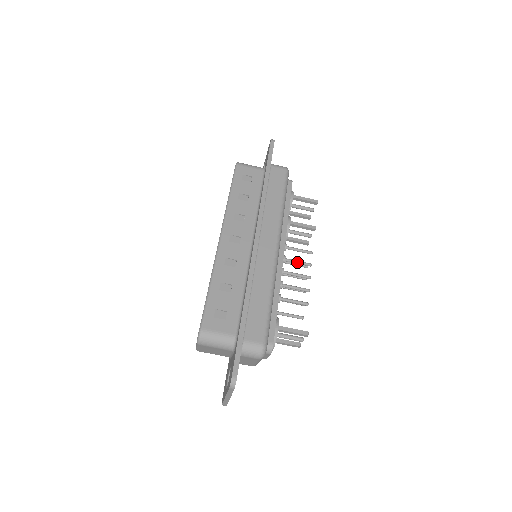
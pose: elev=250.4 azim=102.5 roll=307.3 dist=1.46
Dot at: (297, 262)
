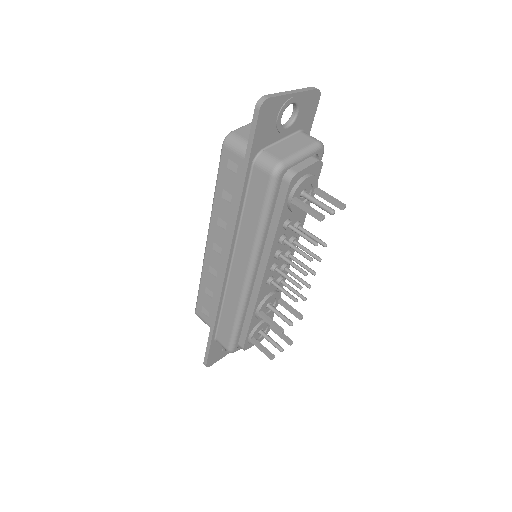
Dot at: (298, 276)
